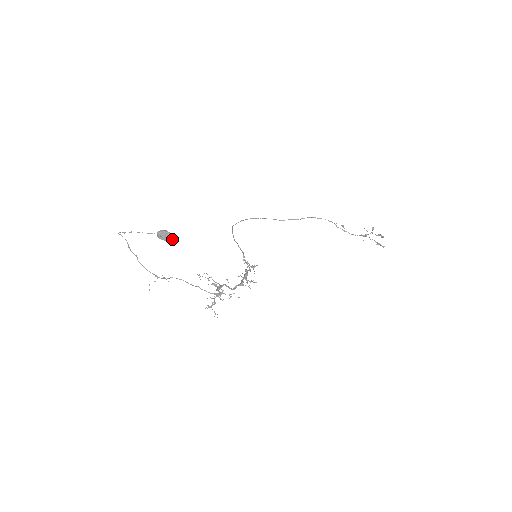
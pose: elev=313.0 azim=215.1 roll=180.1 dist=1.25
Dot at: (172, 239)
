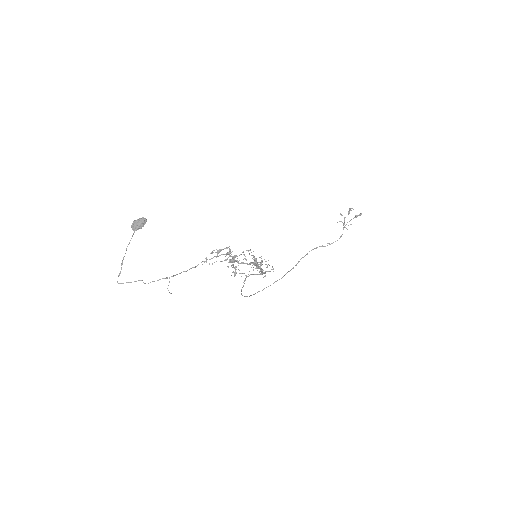
Dot at: (144, 219)
